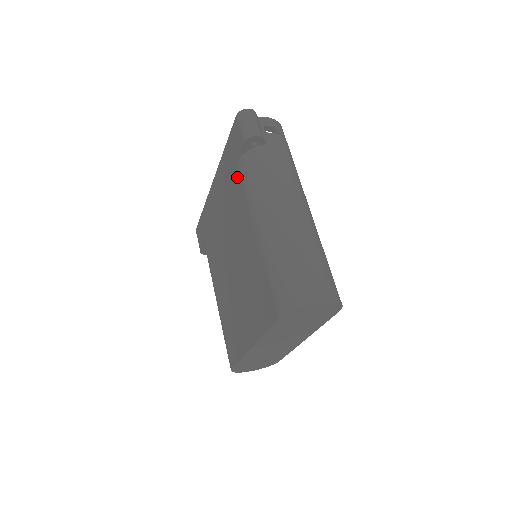
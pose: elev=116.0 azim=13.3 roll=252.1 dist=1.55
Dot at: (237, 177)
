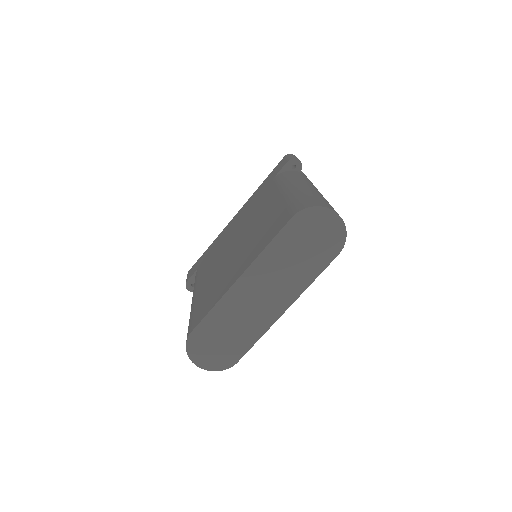
Dot at: (271, 184)
